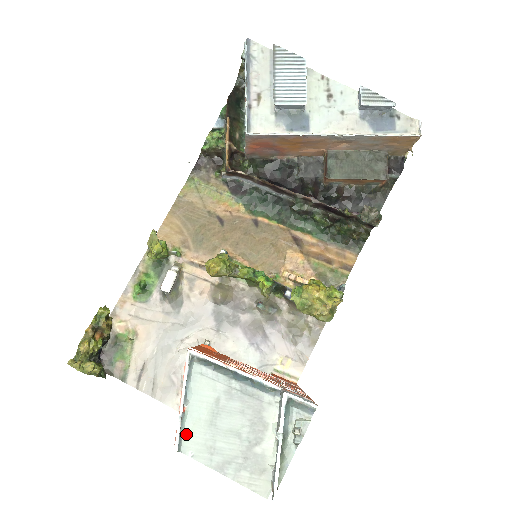
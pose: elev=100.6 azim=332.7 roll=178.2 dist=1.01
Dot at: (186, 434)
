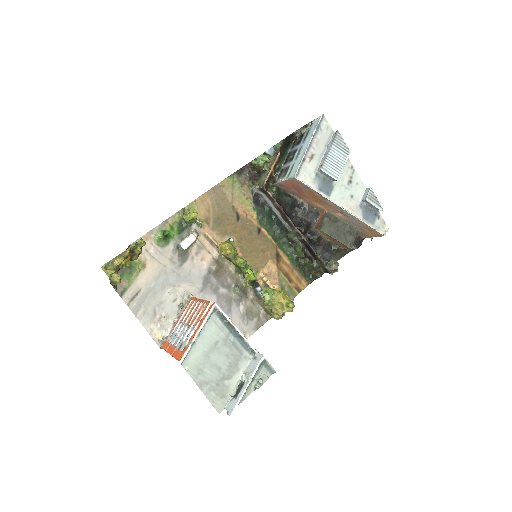
Dot at: (189, 355)
